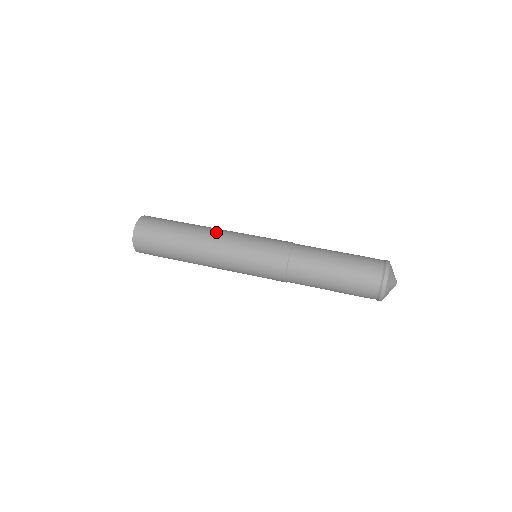
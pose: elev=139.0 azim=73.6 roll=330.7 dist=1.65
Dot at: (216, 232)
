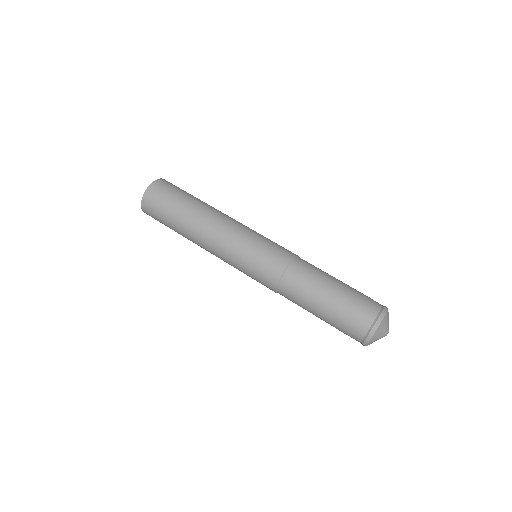
Dot at: (209, 240)
